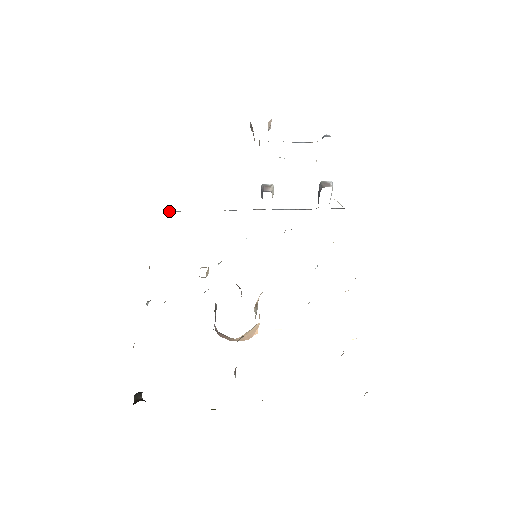
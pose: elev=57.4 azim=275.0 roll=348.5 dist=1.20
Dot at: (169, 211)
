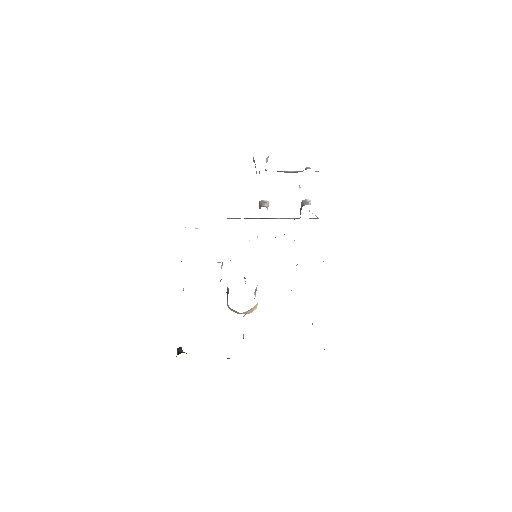
Dot at: occluded
